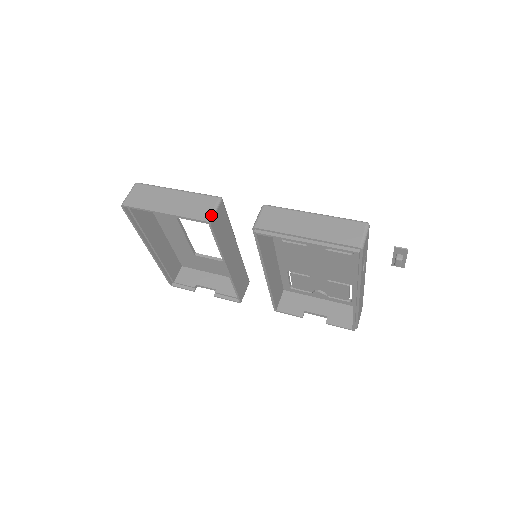
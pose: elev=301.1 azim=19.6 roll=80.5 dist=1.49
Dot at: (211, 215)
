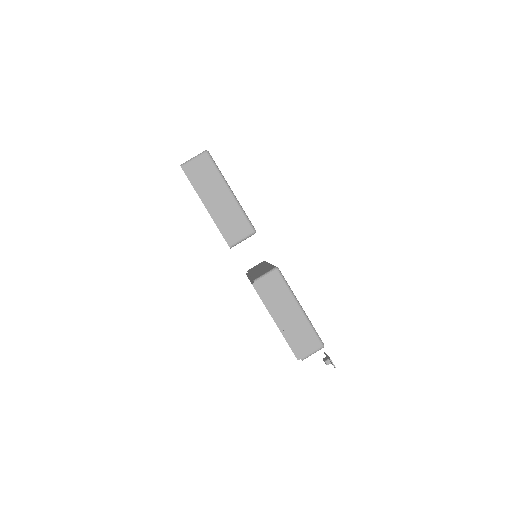
Dot at: (236, 243)
